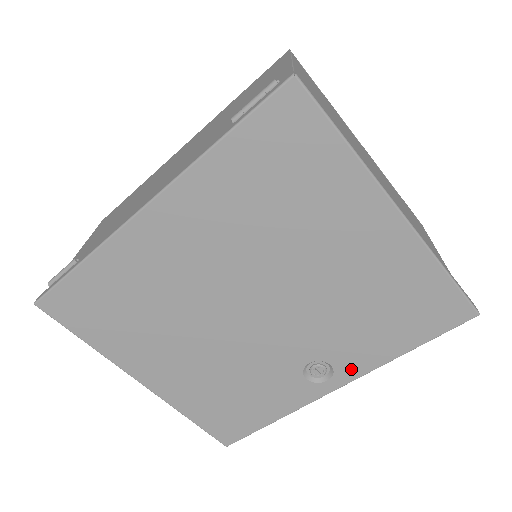
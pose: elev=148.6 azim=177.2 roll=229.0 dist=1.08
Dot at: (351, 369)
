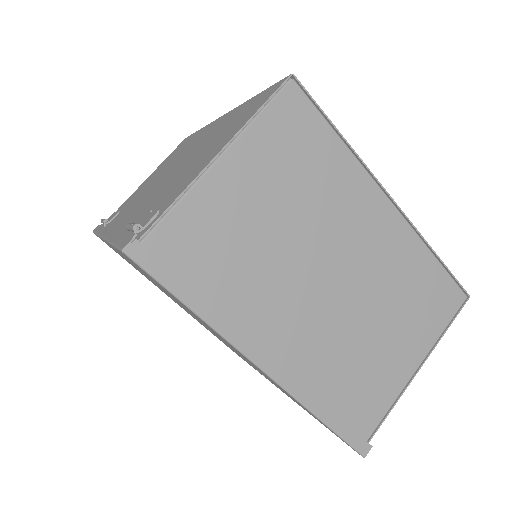
Dot at: occluded
